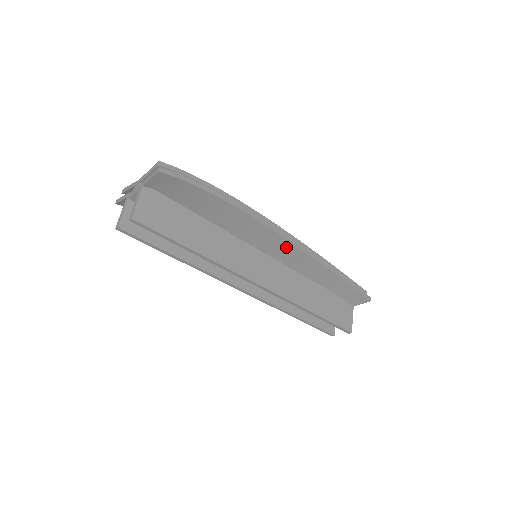
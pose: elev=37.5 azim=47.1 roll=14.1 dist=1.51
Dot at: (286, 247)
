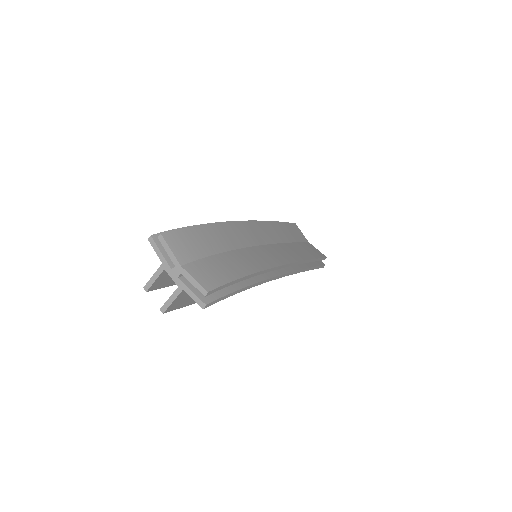
Dot at: occluded
